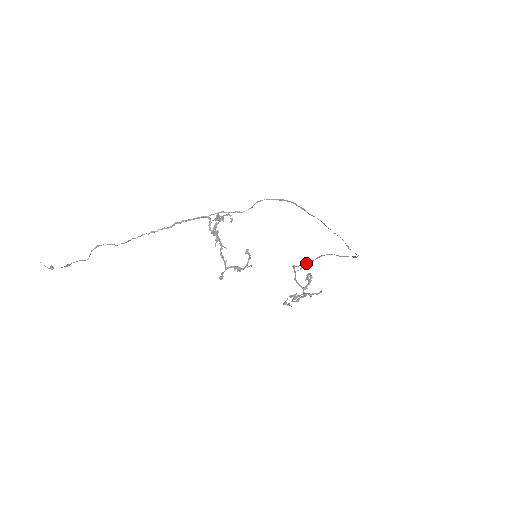
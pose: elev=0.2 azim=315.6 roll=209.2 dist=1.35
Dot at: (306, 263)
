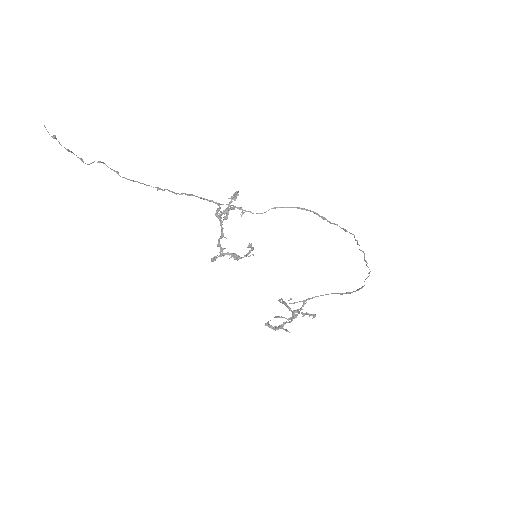
Dot at: (294, 302)
